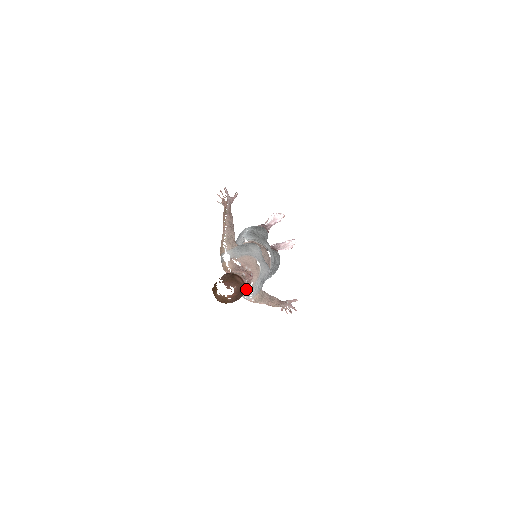
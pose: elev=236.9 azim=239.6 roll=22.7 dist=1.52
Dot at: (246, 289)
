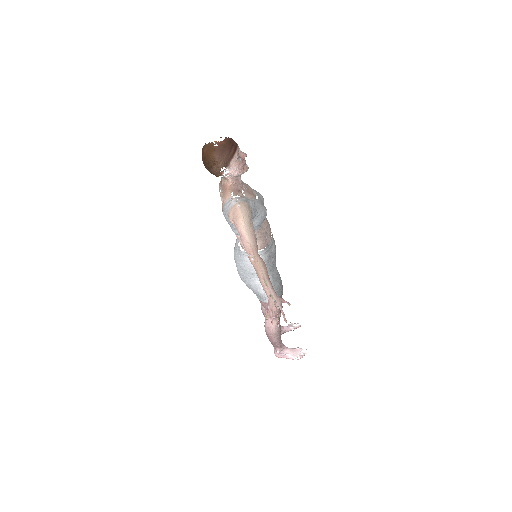
Dot at: (237, 151)
